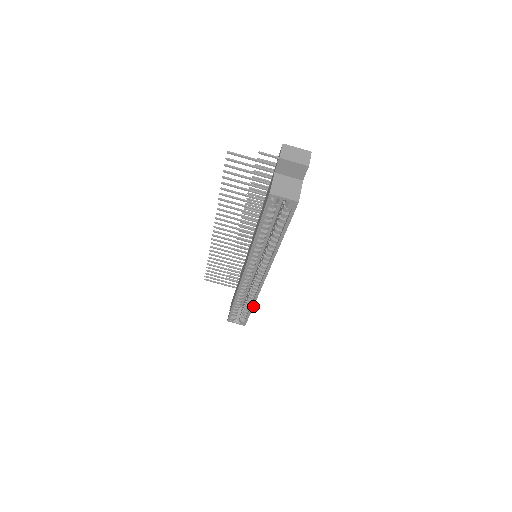
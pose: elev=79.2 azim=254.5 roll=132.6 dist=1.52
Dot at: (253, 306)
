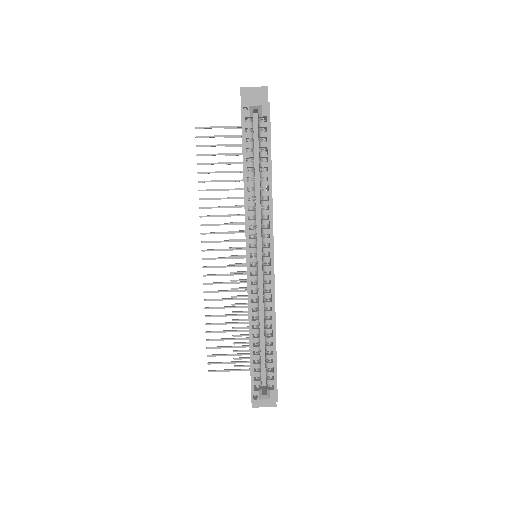
Dot at: (275, 337)
